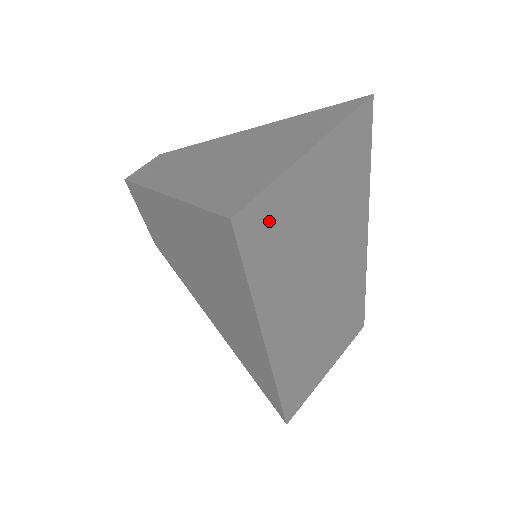
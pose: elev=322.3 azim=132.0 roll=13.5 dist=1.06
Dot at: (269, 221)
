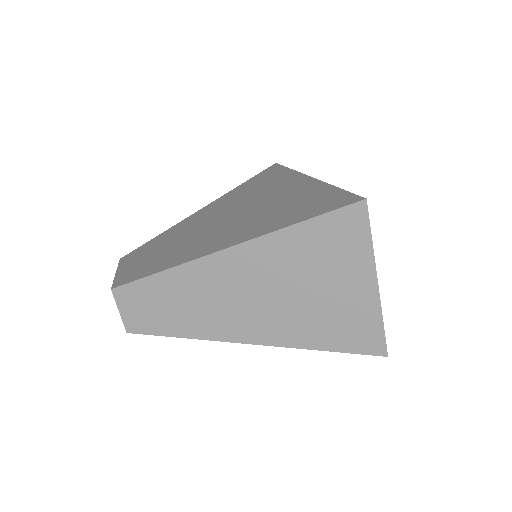
Dot at: occluded
